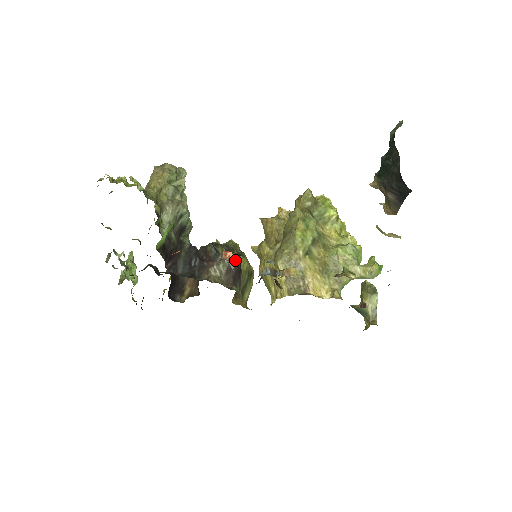
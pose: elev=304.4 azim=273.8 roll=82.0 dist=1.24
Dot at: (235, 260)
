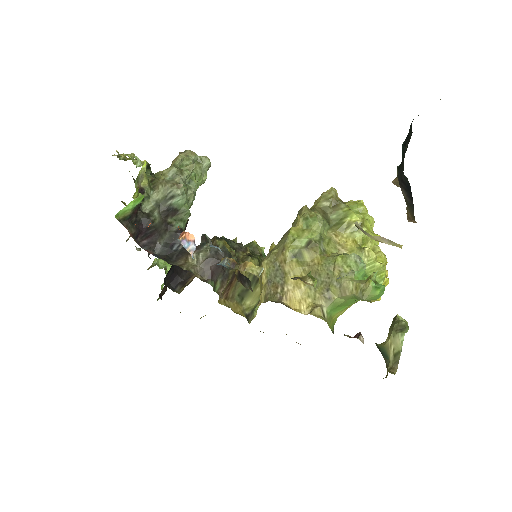
Dot at: (221, 253)
